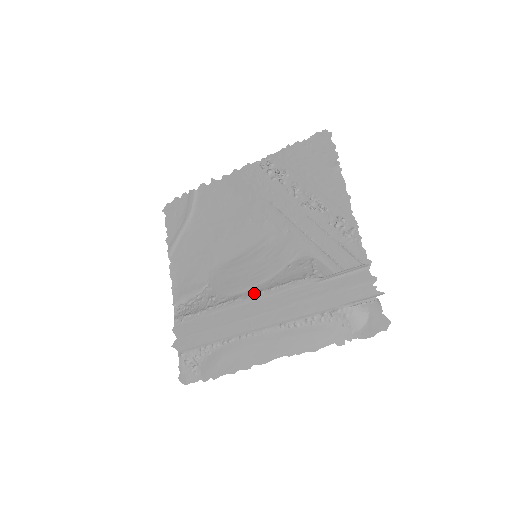
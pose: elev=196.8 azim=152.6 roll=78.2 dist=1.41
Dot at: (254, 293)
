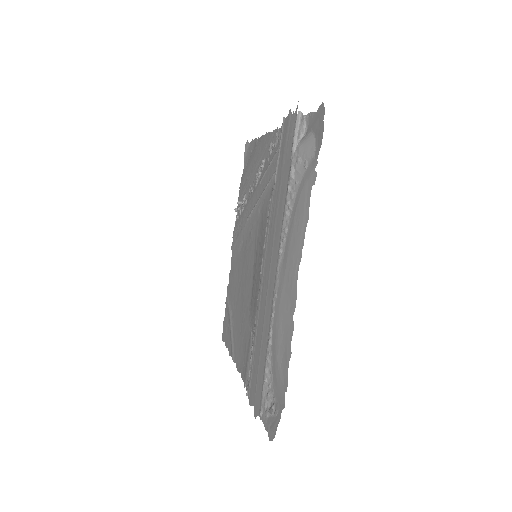
Dot at: (260, 272)
